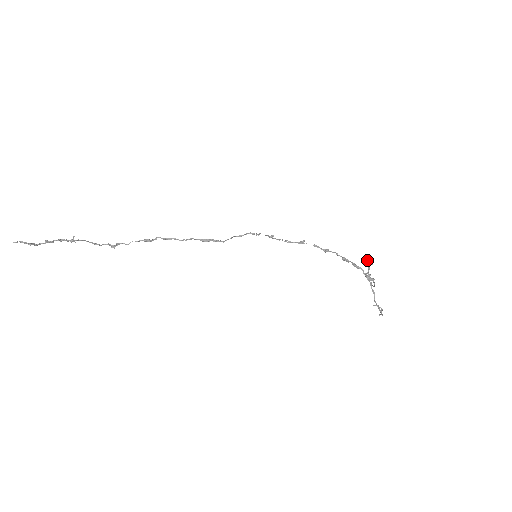
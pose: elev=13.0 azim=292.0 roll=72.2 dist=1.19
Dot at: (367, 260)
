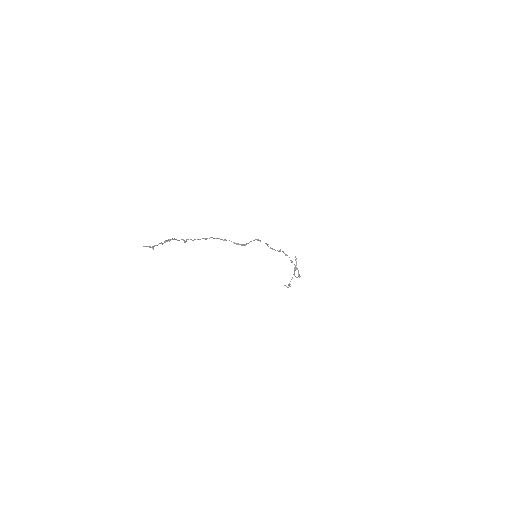
Dot at: (296, 258)
